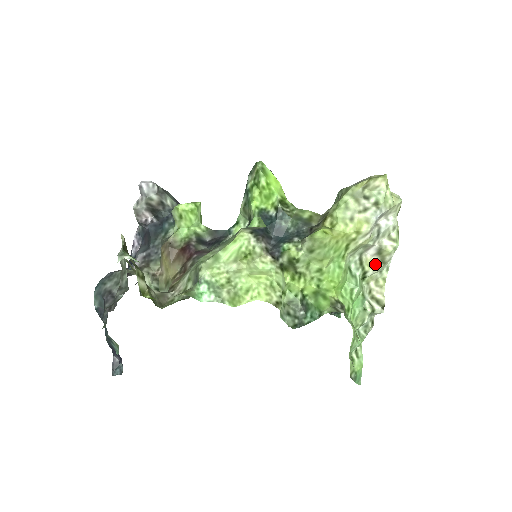
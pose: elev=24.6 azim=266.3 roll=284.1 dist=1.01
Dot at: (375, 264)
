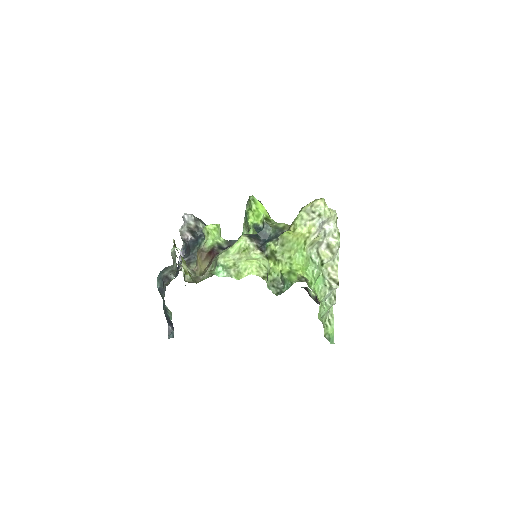
Dot at: (328, 255)
